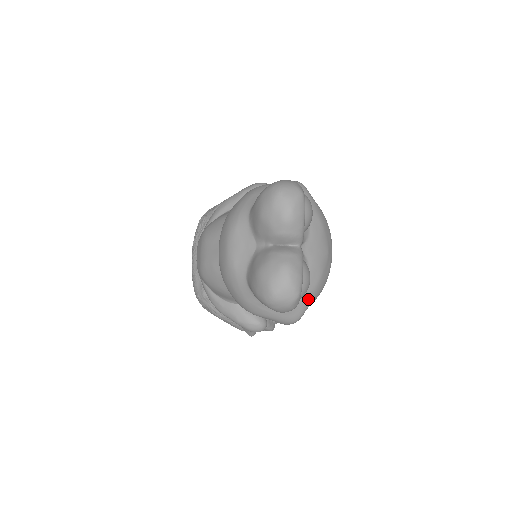
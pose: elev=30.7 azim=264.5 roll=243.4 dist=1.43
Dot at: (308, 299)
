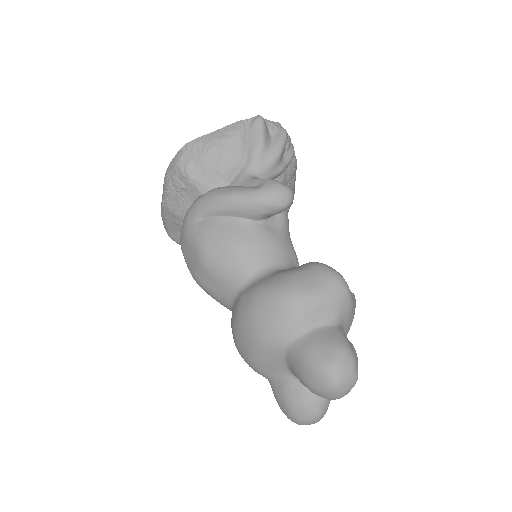
Dot at: occluded
